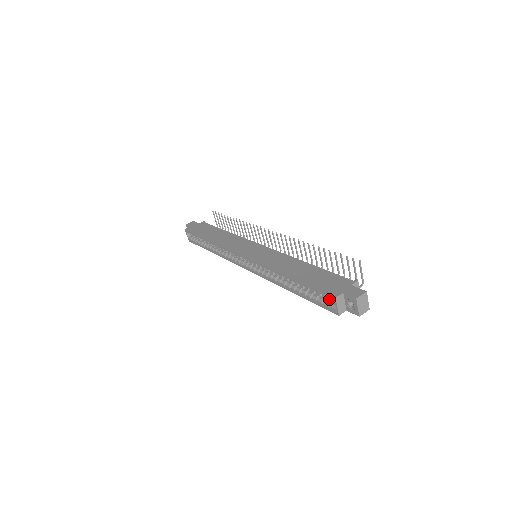
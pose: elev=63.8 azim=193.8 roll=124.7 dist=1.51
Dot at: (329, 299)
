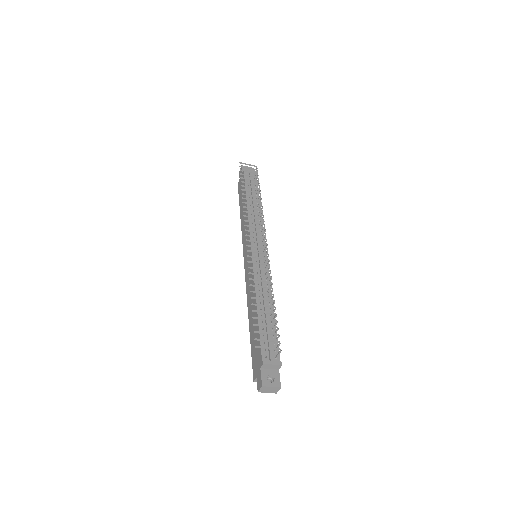
Dot at: occluded
